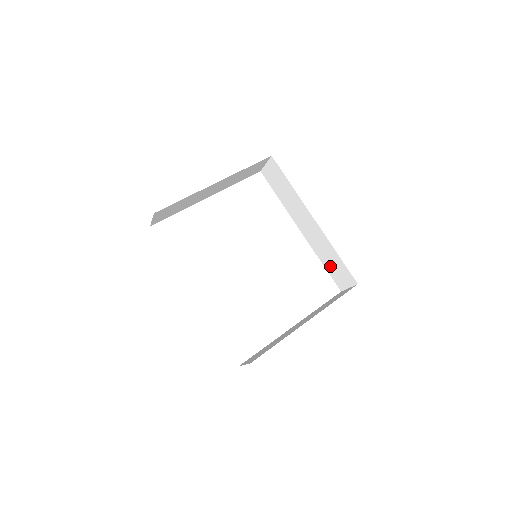
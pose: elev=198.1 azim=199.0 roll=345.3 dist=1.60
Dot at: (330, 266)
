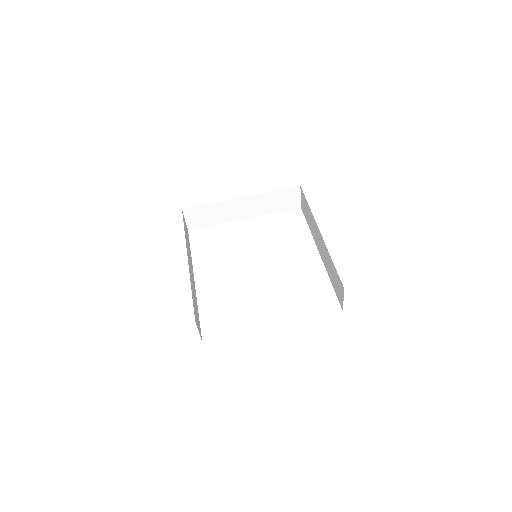
Dot at: (334, 281)
